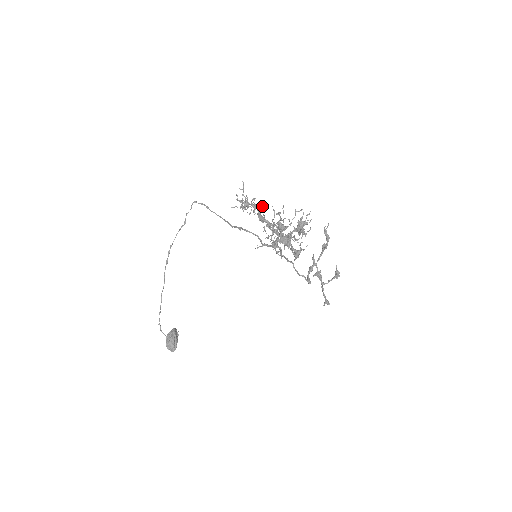
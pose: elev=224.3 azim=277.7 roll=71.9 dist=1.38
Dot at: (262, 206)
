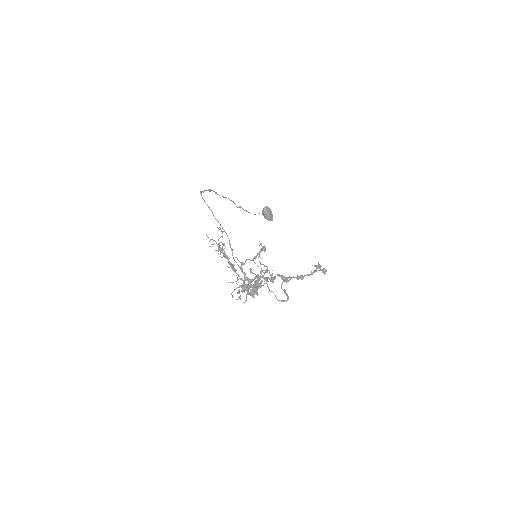
Dot at: occluded
